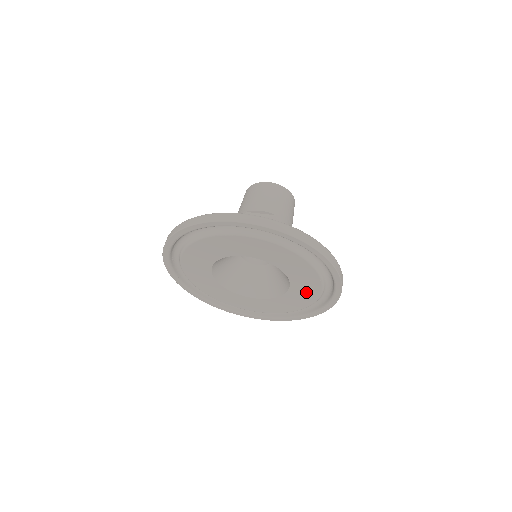
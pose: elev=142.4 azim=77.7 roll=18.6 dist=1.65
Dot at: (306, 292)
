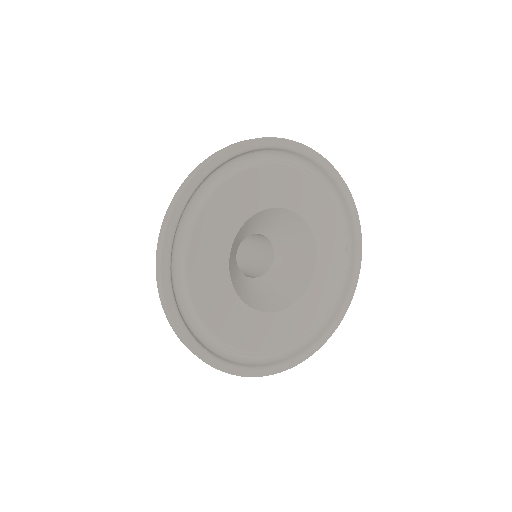
Dot at: (332, 243)
